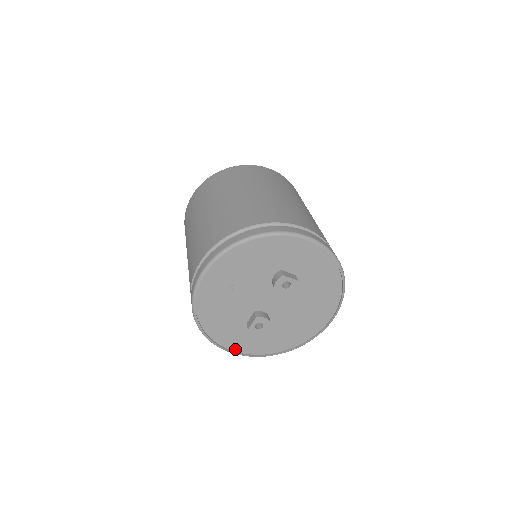
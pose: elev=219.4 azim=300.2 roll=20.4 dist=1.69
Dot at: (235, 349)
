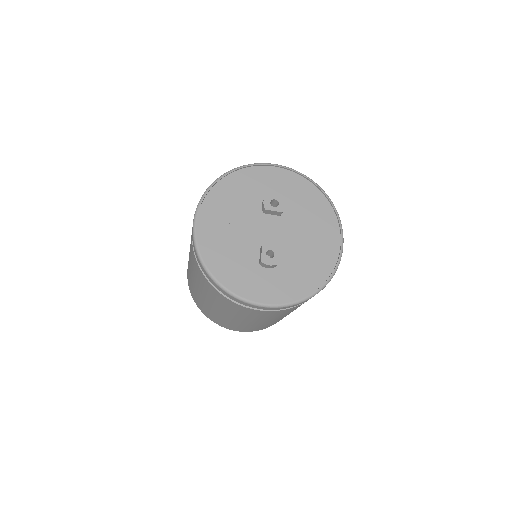
Dot at: (261, 300)
